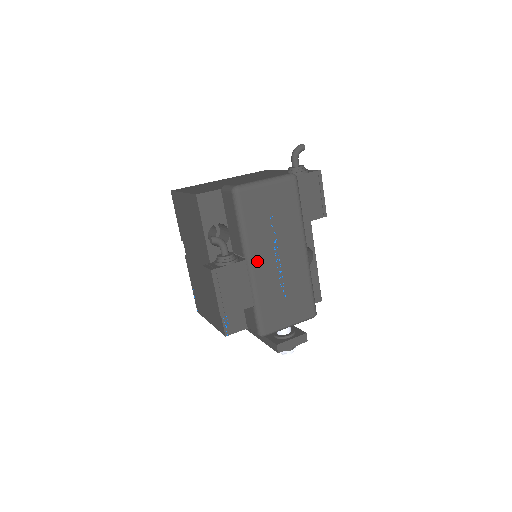
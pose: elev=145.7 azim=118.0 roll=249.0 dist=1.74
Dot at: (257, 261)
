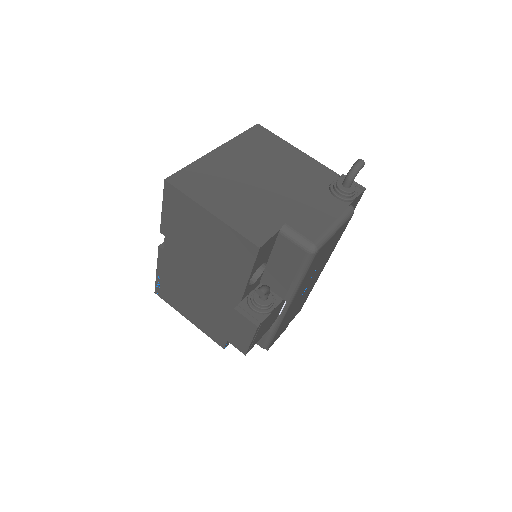
Dot at: (294, 300)
